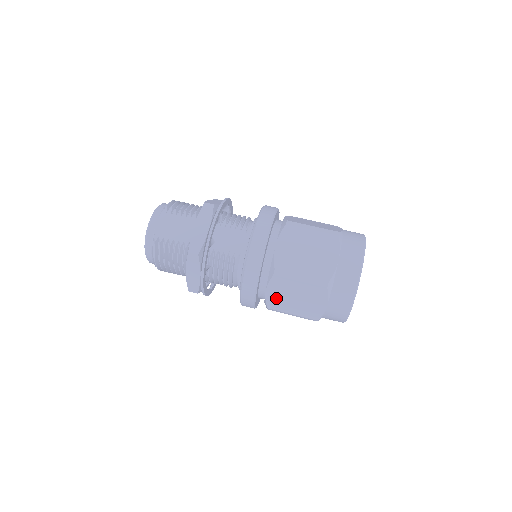
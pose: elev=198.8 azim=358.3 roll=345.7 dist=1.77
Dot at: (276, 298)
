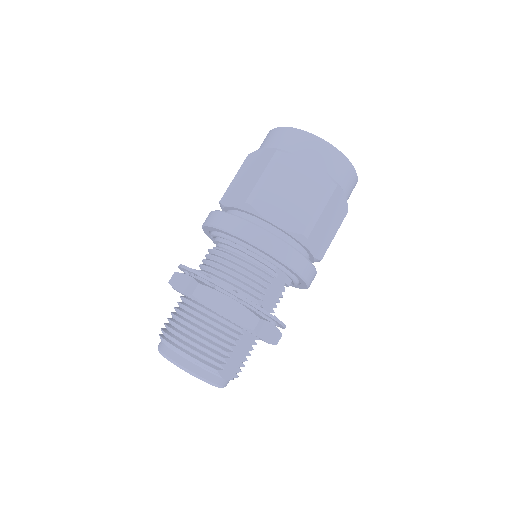
Dot at: occluded
